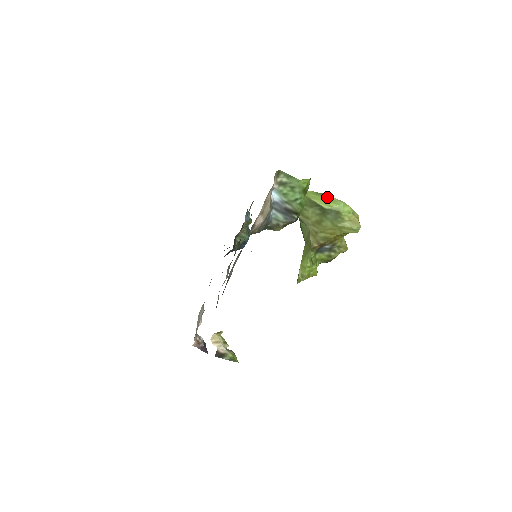
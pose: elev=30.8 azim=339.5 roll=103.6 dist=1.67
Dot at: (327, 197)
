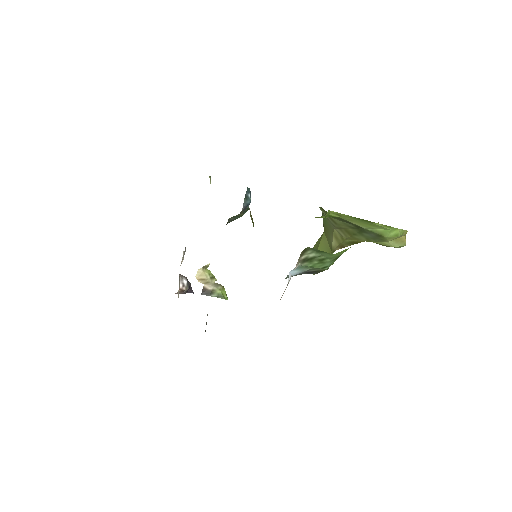
Dot at: (370, 223)
